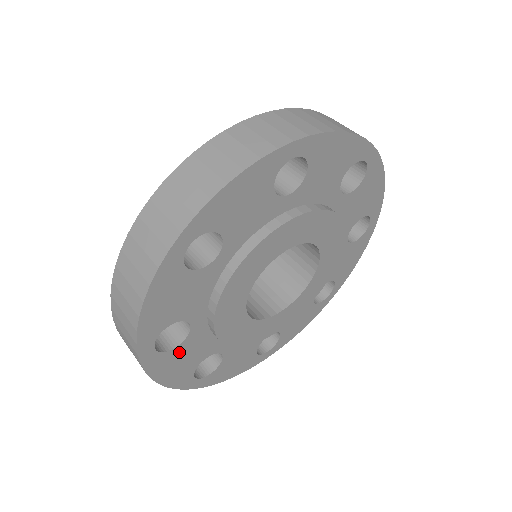
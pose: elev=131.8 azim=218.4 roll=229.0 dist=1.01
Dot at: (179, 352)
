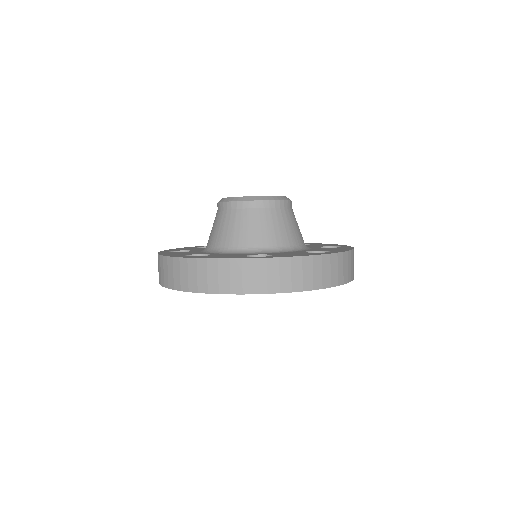
Dot at: occluded
